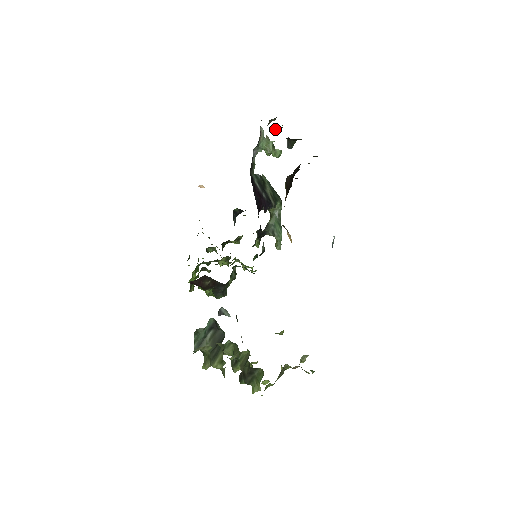
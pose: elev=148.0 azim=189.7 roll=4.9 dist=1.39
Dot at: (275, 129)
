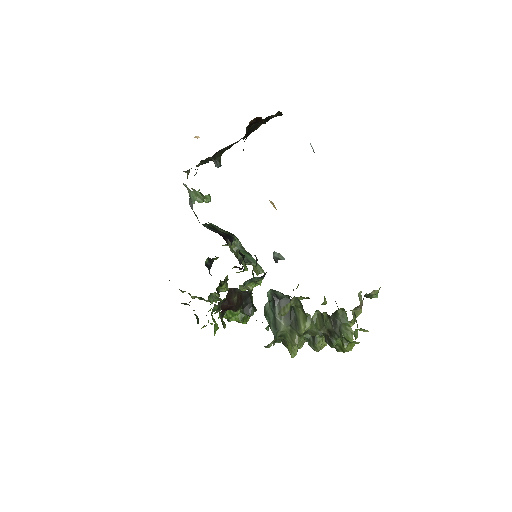
Dot at: occluded
